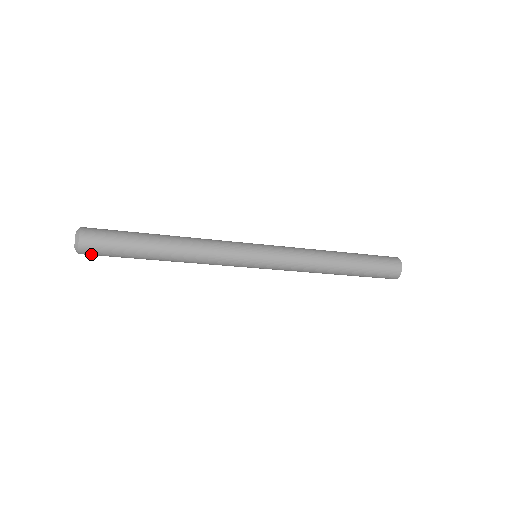
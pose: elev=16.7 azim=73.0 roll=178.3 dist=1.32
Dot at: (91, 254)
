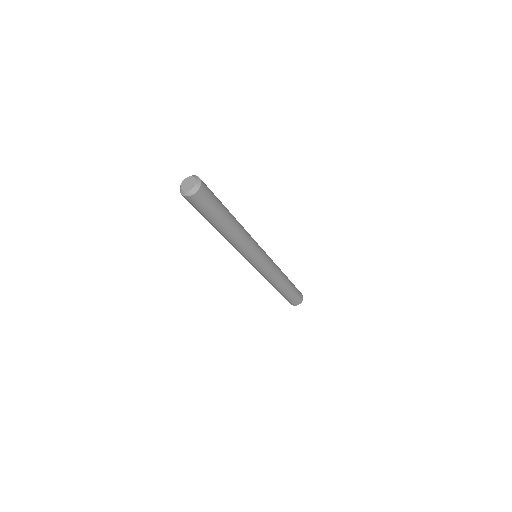
Dot at: (197, 200)
